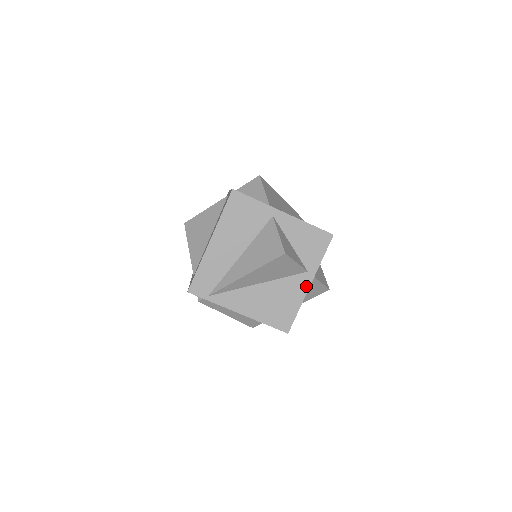
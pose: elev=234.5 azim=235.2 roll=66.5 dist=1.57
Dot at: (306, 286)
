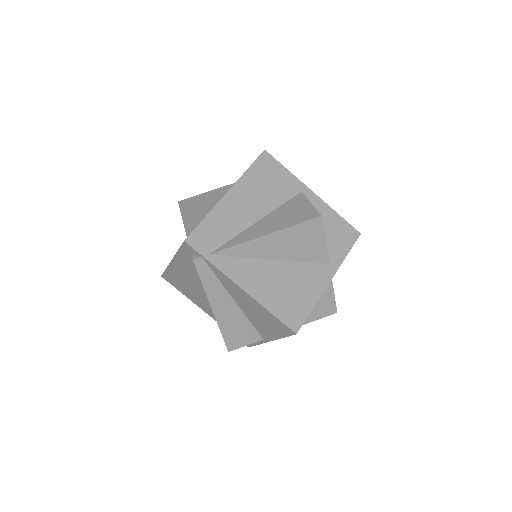
Dot at: (326, 280)
